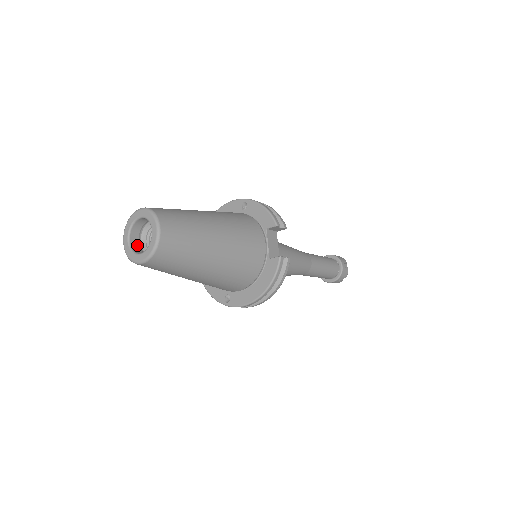
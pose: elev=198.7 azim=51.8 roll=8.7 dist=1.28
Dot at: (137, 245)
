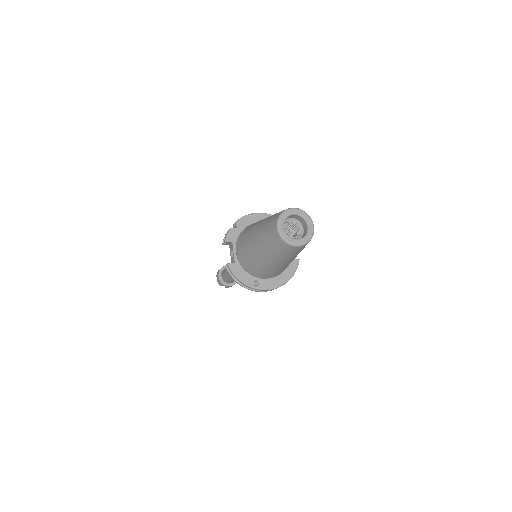
Dot at: occluded
